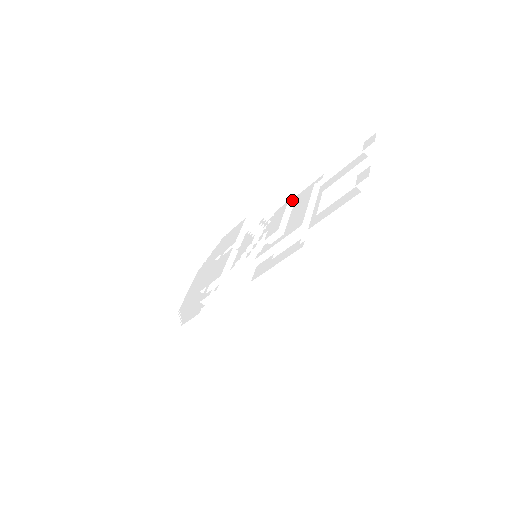
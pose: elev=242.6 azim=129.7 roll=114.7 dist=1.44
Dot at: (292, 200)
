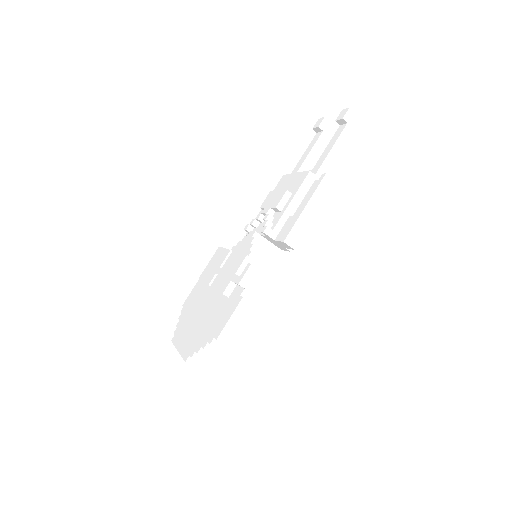
Dot at: occluded
